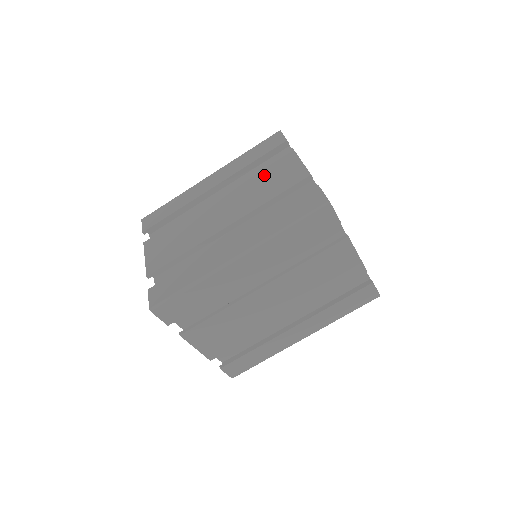
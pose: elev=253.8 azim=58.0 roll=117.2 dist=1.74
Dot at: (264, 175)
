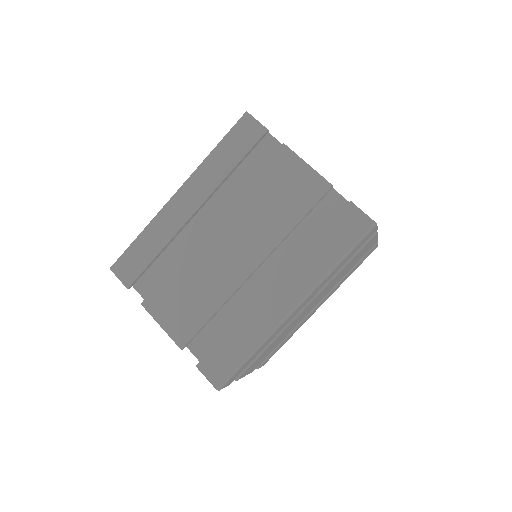
Dot at: (265, 189)
